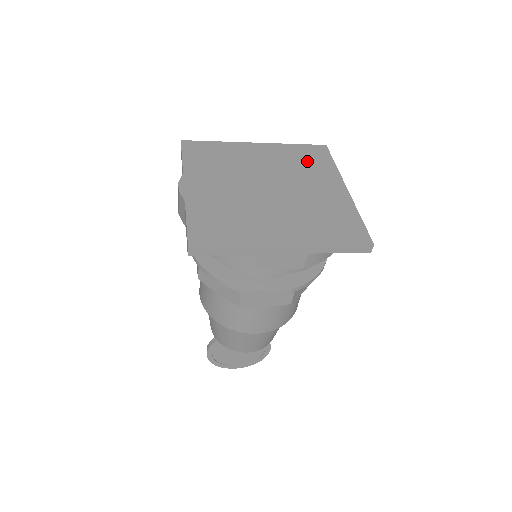
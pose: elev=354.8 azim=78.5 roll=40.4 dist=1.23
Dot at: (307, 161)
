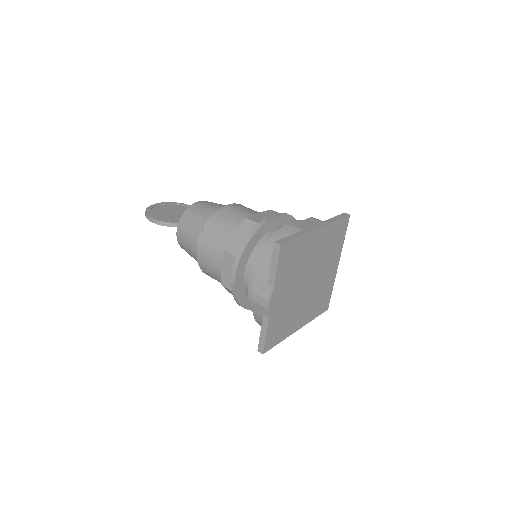
Dot at: (334, 242)
